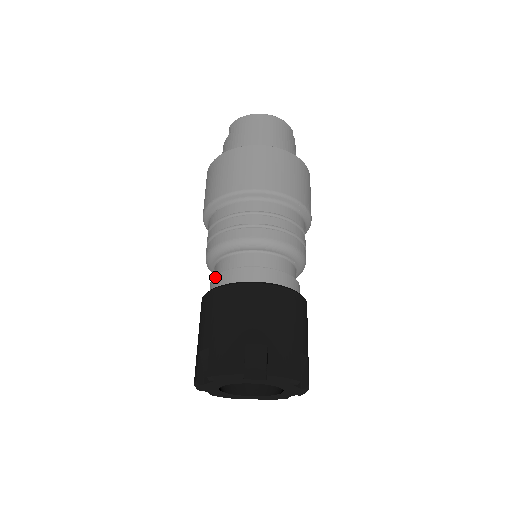
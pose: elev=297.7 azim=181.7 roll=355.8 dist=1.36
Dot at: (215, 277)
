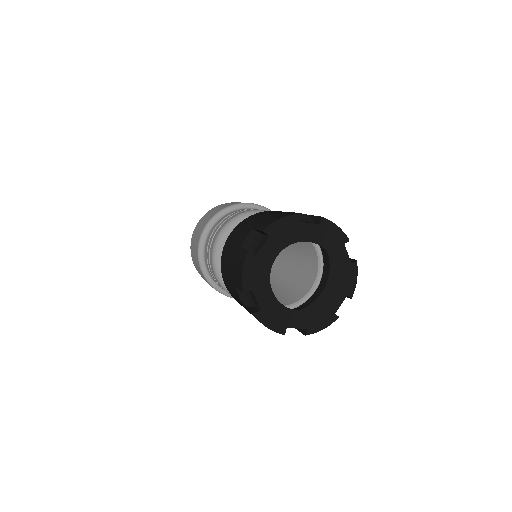
Dot at: occluded
